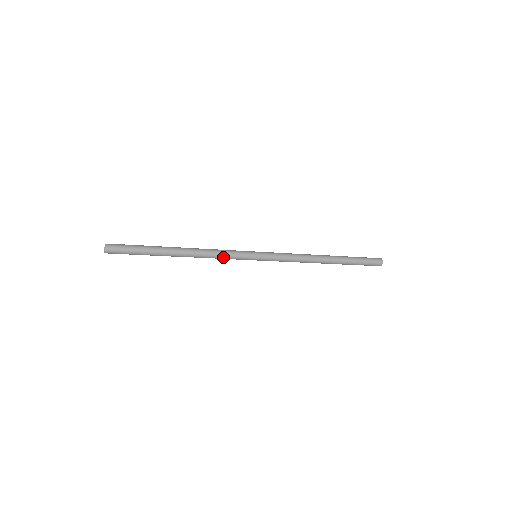
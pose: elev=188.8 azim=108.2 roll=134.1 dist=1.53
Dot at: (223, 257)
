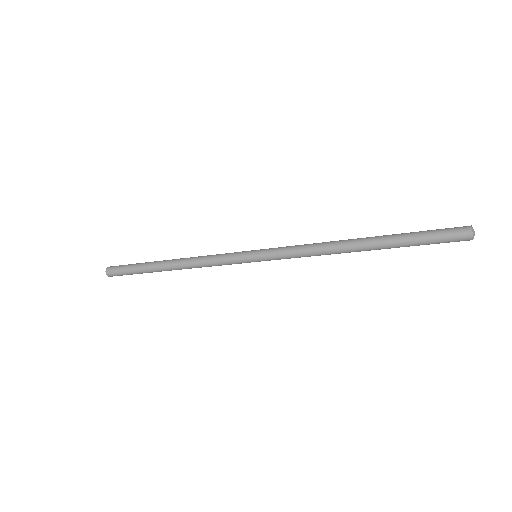
Dot at: (216, 265)
